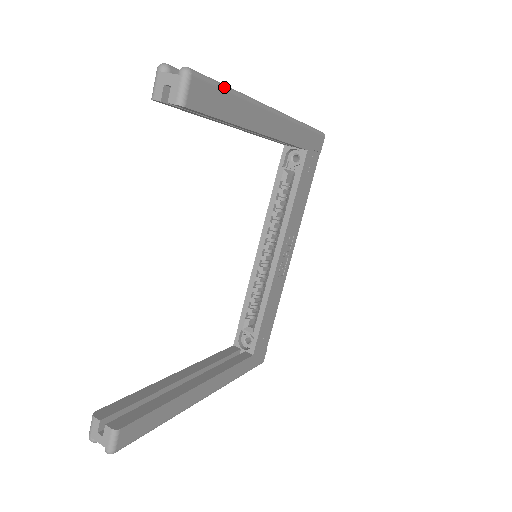
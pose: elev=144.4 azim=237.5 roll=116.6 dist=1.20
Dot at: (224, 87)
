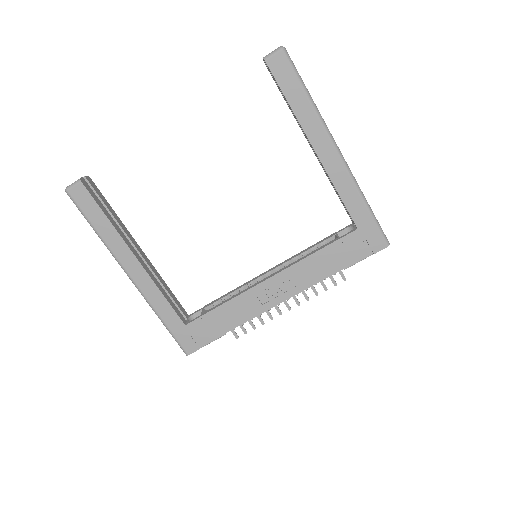
Dot at: (302, 83)
